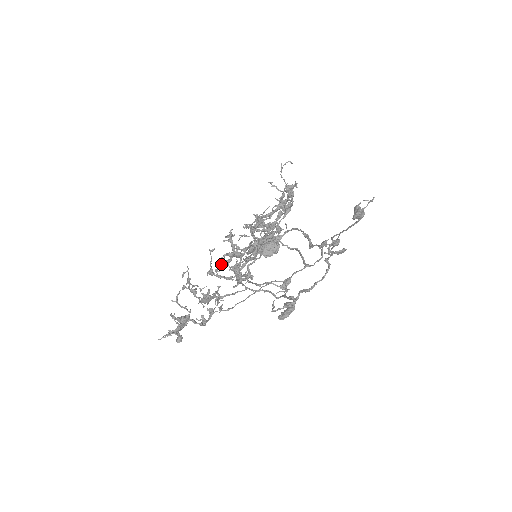
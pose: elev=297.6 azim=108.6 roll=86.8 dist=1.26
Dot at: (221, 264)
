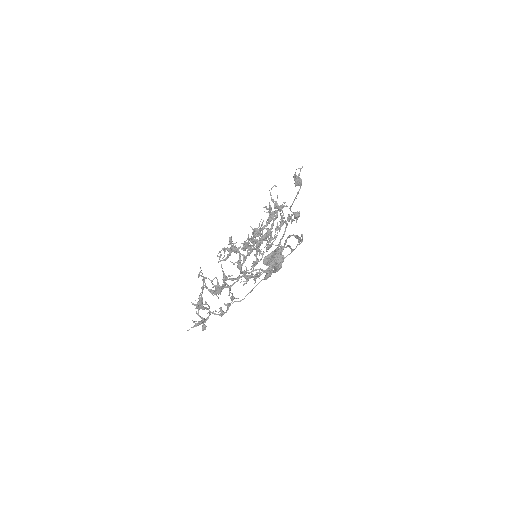
Dot at: occluded
